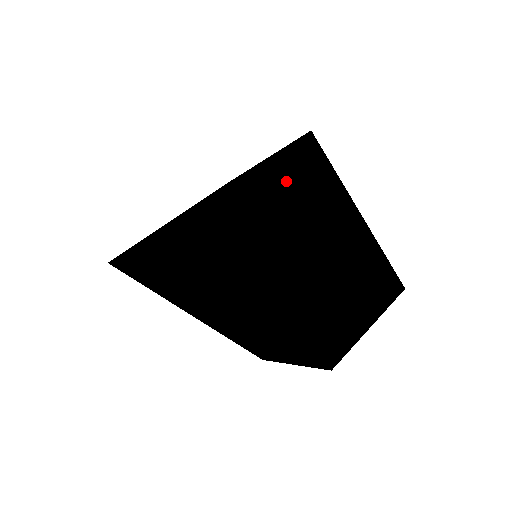
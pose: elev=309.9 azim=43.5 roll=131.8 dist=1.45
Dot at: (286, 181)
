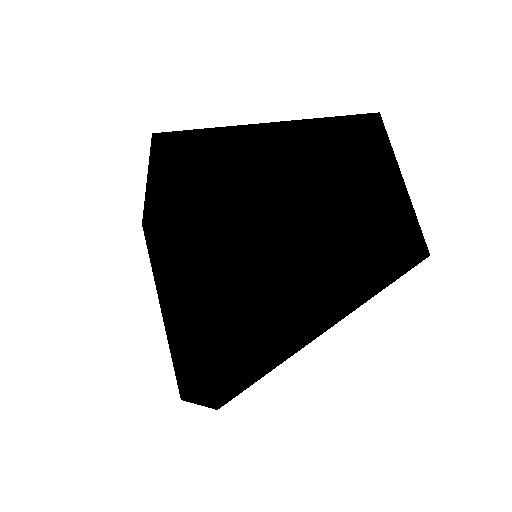
Dot at: (206, 204)
